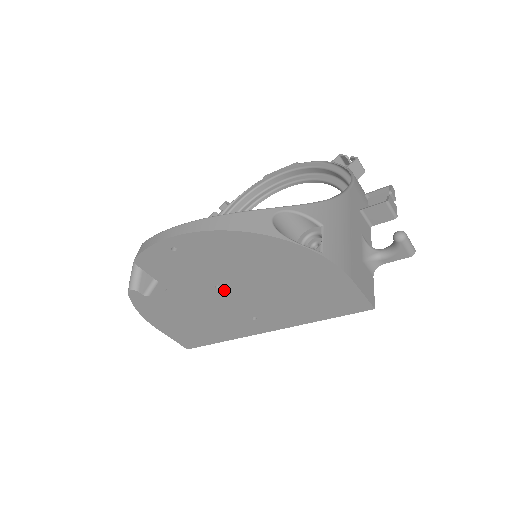
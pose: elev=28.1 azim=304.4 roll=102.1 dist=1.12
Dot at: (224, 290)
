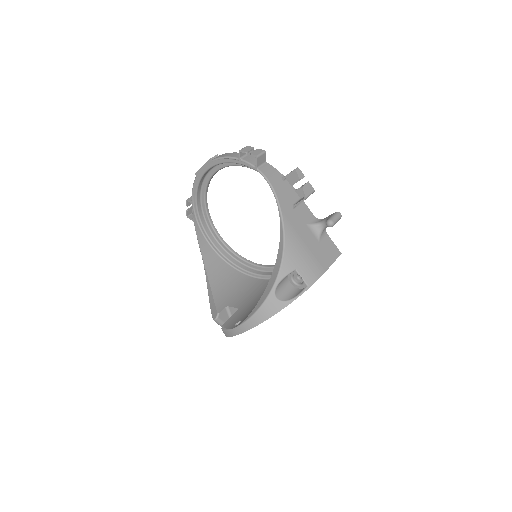
Dot at: occluded
